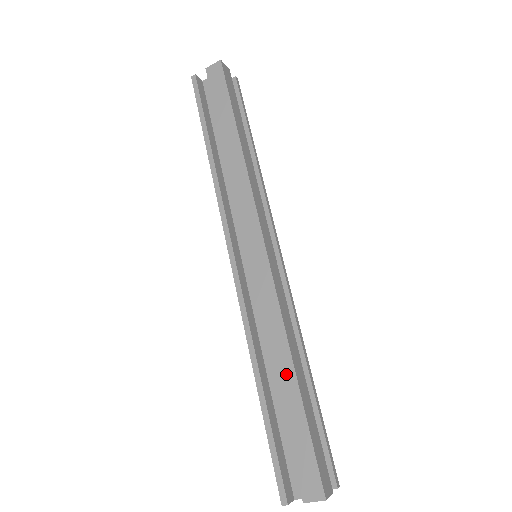
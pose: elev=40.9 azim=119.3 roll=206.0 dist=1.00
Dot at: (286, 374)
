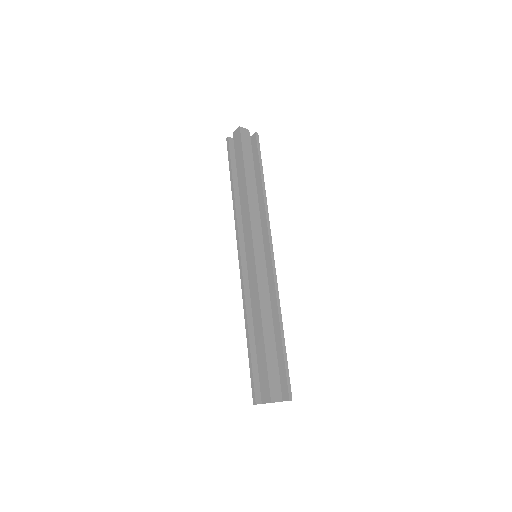
Dot at: (259, 329)
